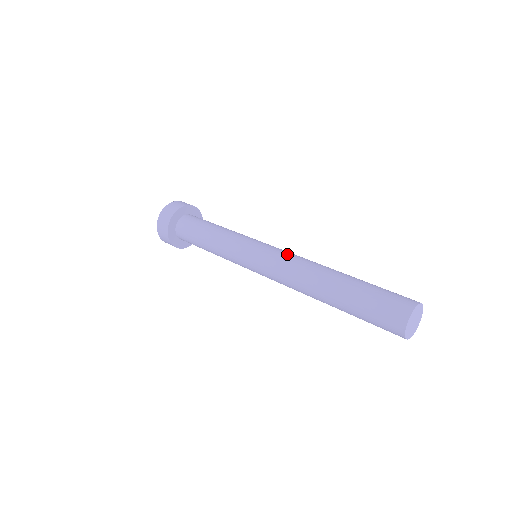
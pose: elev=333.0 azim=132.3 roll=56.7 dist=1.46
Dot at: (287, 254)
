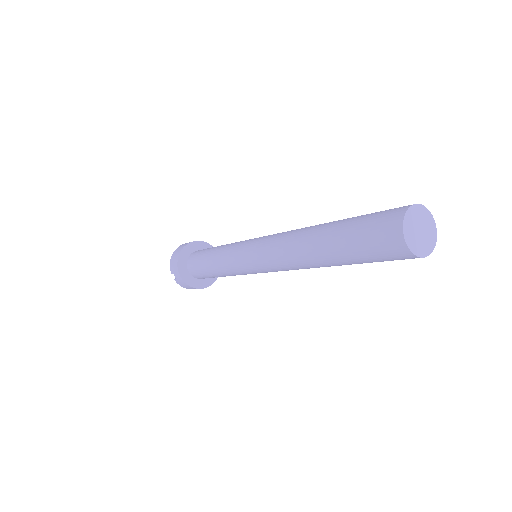
Dot at: occluded
